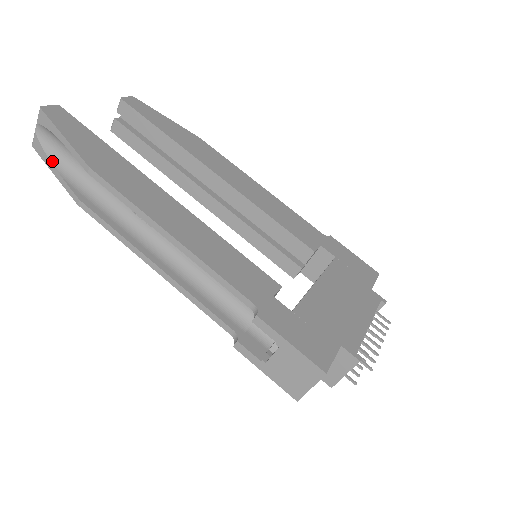
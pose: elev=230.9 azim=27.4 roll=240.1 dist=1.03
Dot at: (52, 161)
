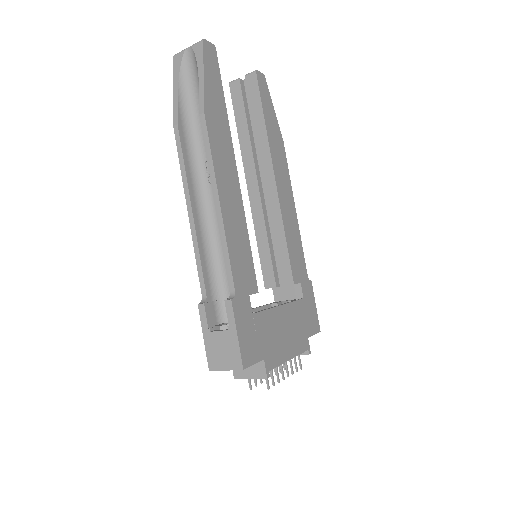
Dot at: (180, 80)
